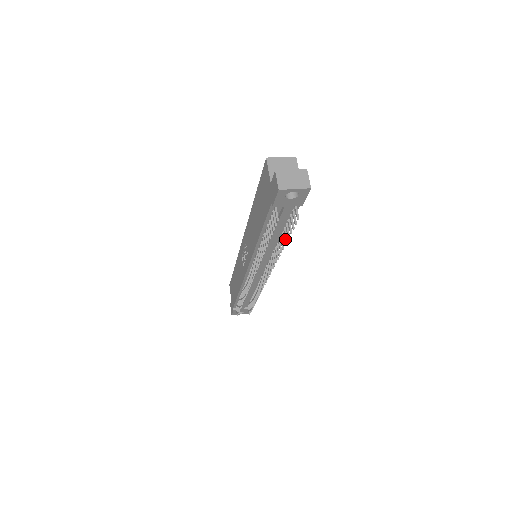
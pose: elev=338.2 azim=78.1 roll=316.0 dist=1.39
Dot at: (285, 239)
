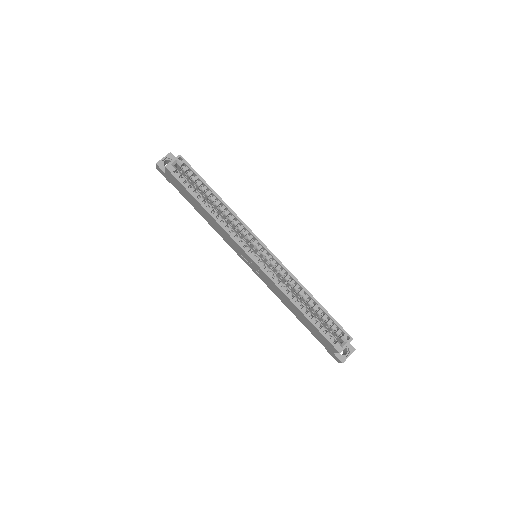
Dot at: occluded
